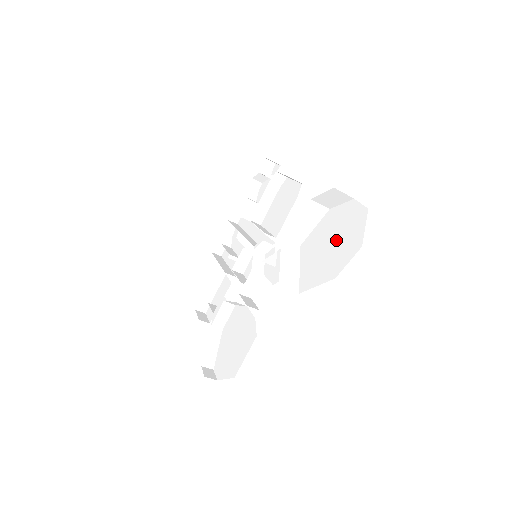
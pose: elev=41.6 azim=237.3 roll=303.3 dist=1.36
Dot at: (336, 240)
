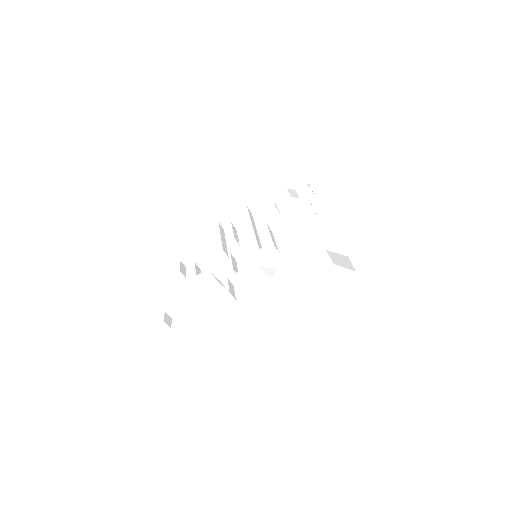
Dot at: (325, 292)
